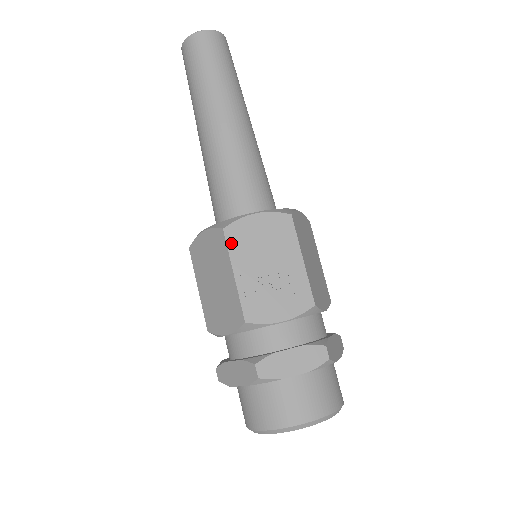
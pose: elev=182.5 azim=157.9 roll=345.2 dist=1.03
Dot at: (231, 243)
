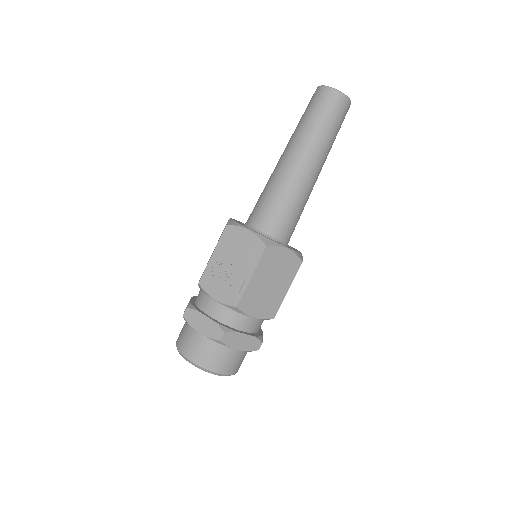
Dot at: (224, 236)
